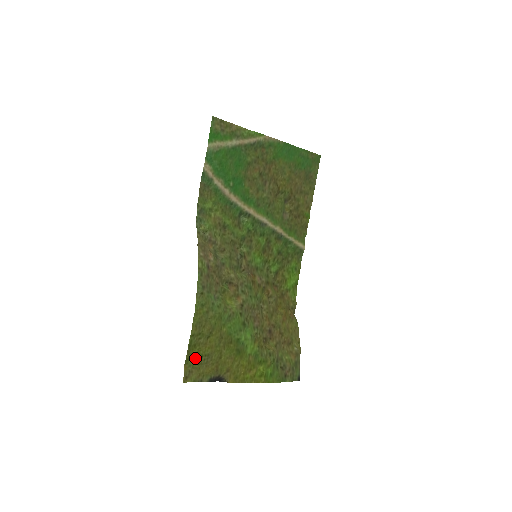
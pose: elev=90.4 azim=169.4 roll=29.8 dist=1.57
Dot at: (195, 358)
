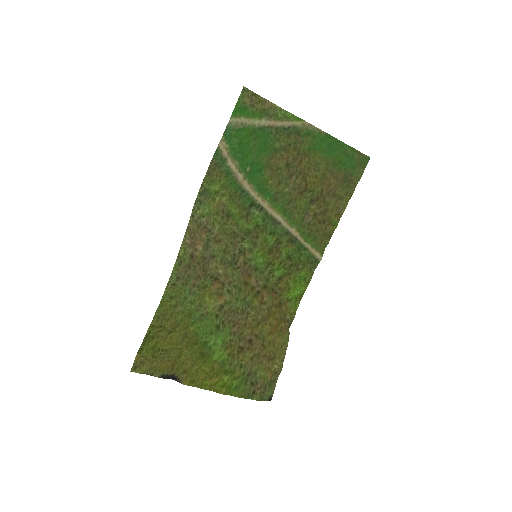
Dot at: (150, 350)
